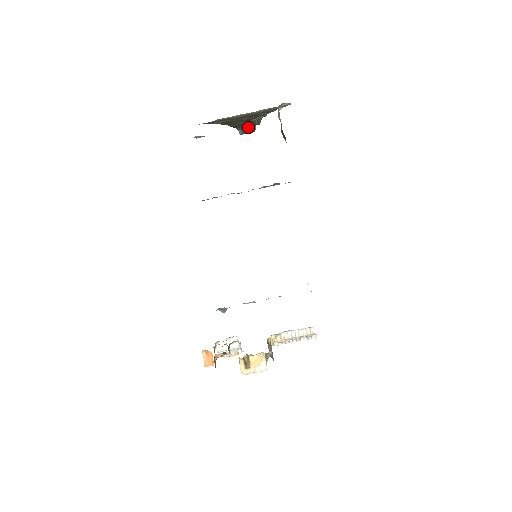
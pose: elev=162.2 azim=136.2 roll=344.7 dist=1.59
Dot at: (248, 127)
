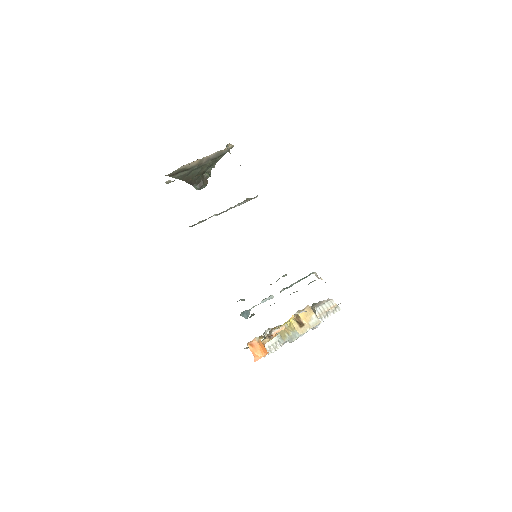
Dot at: (201, 182)
